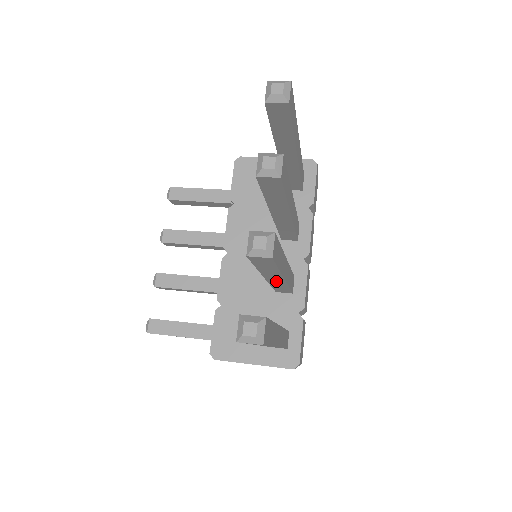
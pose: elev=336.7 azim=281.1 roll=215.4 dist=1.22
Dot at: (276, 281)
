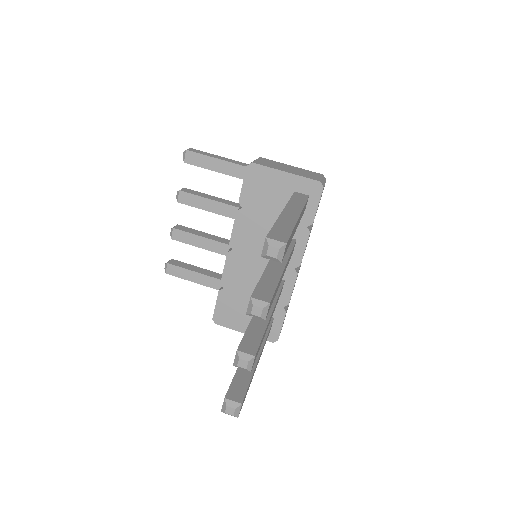
Dot at: occluded
